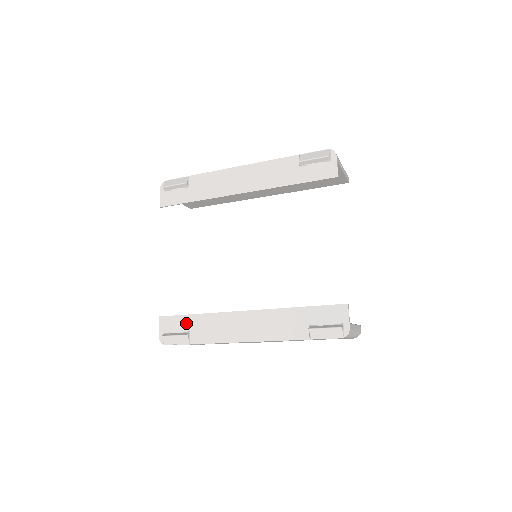
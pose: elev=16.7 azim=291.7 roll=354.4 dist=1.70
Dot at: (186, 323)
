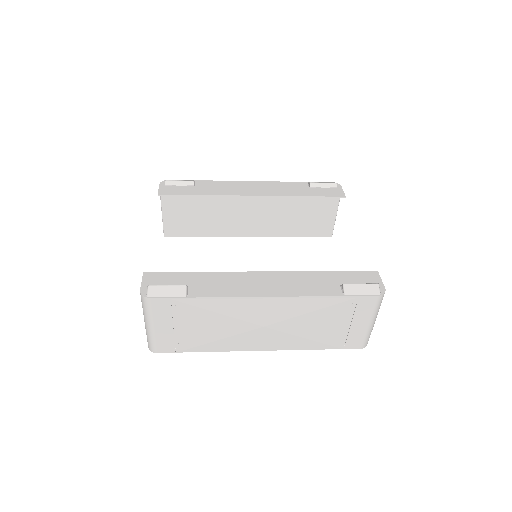
Dot at: (183, 278)
